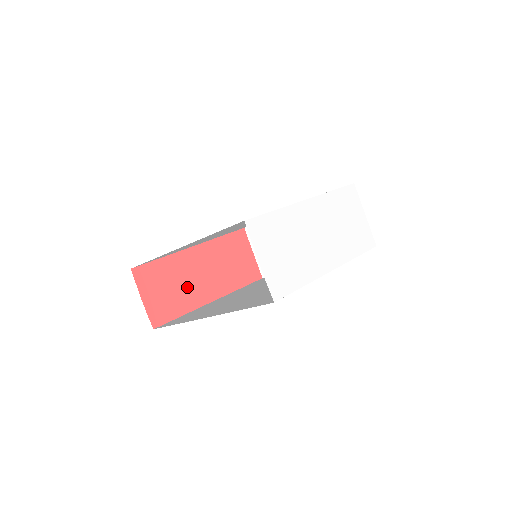
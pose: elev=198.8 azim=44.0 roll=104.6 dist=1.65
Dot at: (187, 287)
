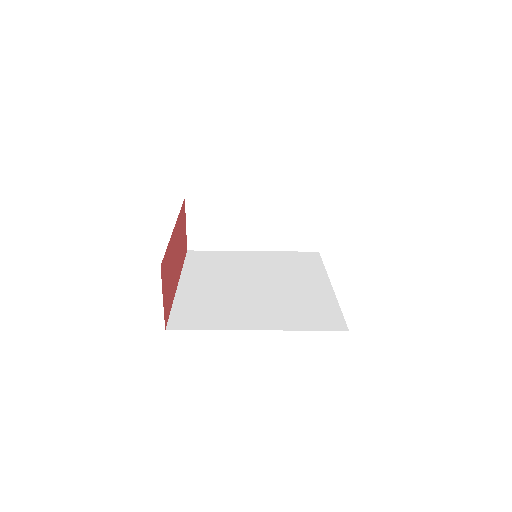
Dot at: (173, 275)
